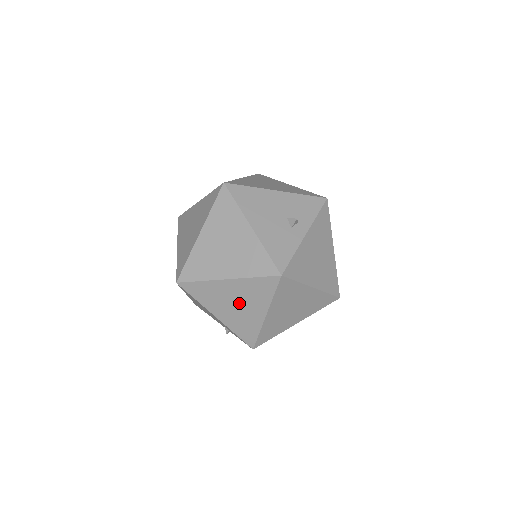
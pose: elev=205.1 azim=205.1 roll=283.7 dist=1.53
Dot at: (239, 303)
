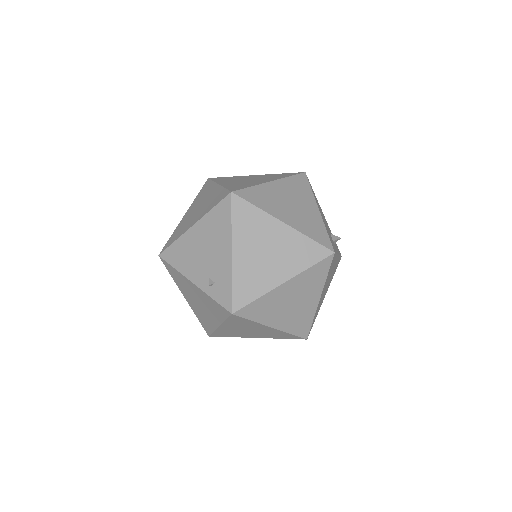
Dot at: (271, 253)
